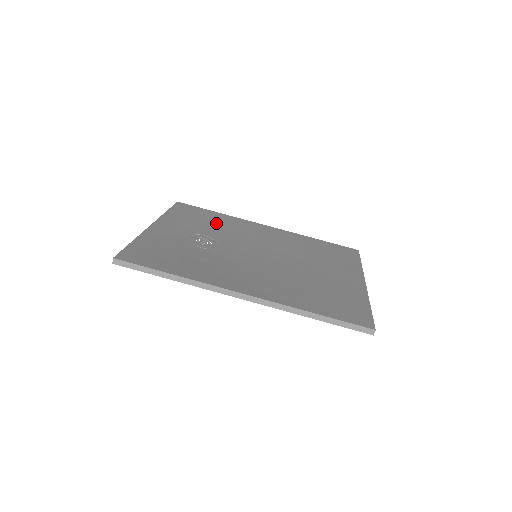
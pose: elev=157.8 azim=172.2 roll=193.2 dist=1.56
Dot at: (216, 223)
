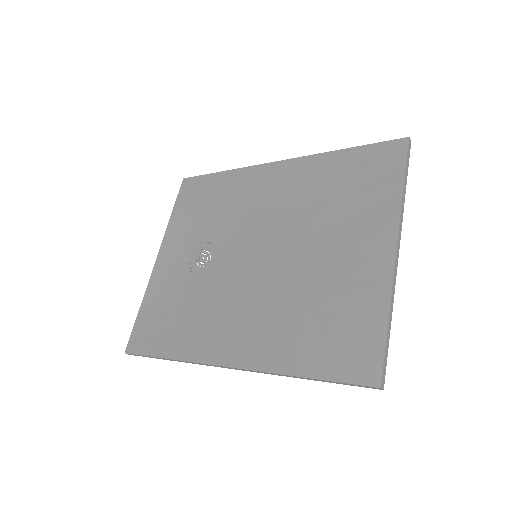
Dot at: (219, 202)
